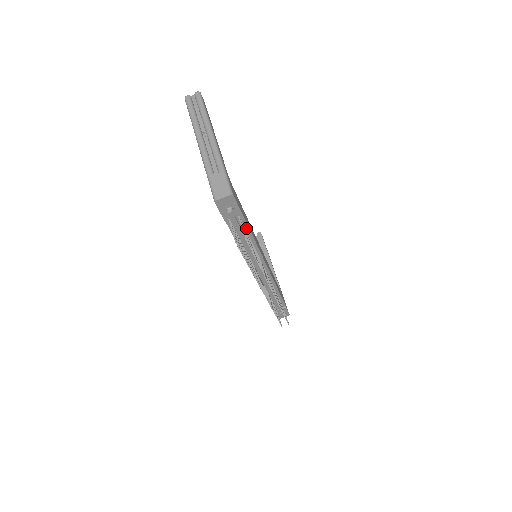
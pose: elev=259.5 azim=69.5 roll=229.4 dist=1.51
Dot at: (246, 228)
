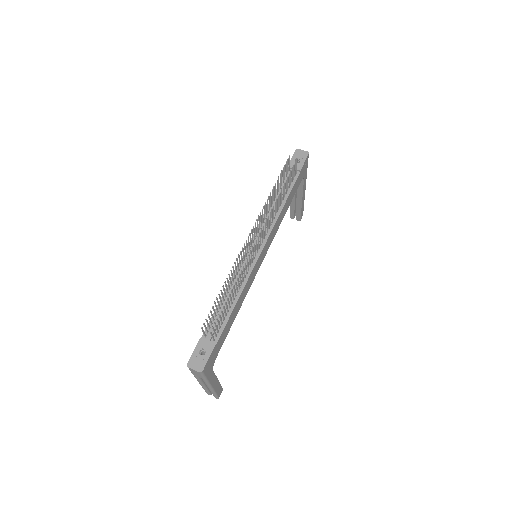
Dot at: (290, 188)
